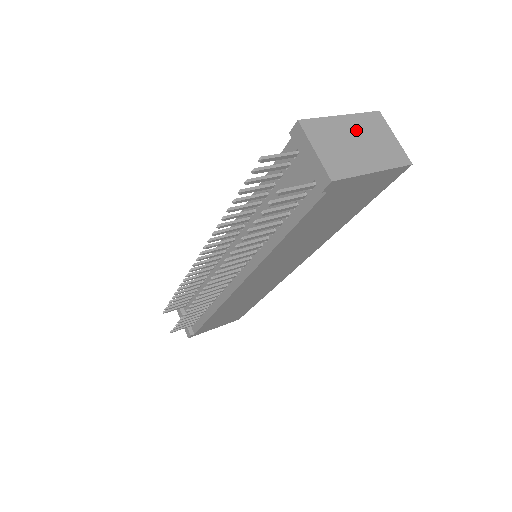
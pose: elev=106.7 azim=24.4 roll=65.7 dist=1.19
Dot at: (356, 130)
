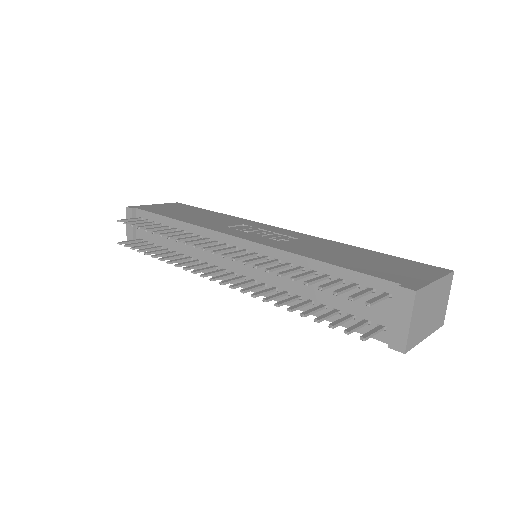
Dot at: (436, 296)
